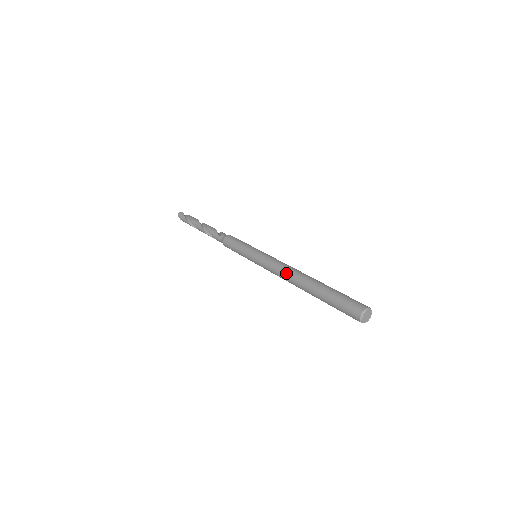
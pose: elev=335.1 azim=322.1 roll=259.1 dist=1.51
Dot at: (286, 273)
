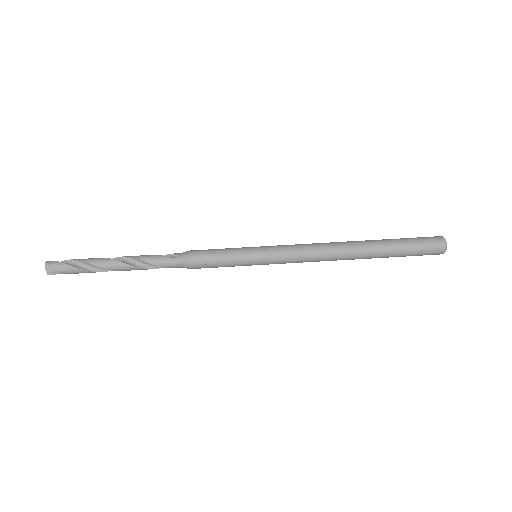
Dot at: (328, 250)
